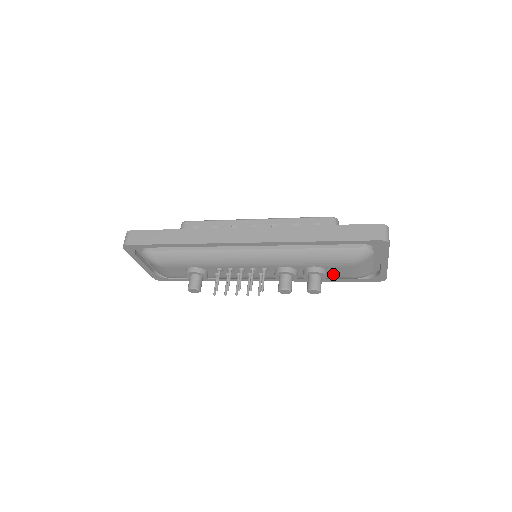
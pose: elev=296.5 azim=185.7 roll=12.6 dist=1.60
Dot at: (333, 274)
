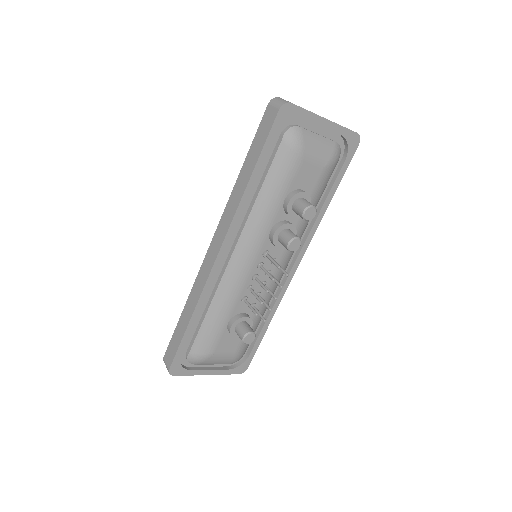
Dot at: (310, 185)
